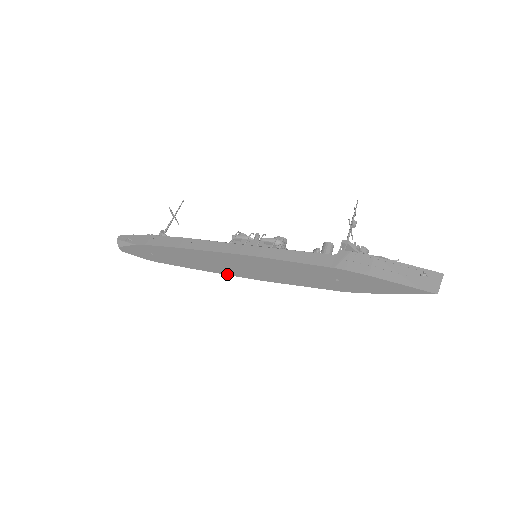
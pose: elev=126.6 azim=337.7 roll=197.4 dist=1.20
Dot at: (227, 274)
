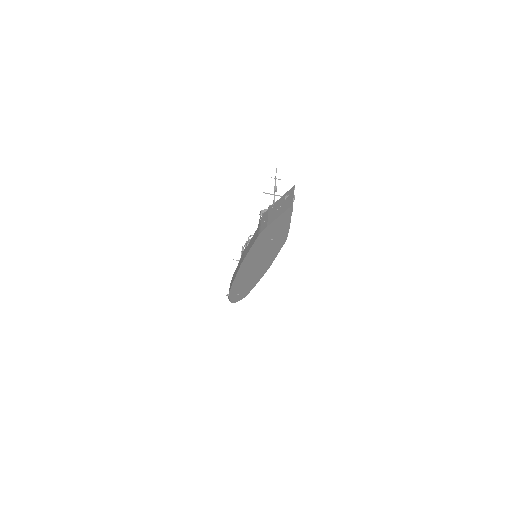
Dot at: (261, 277)
